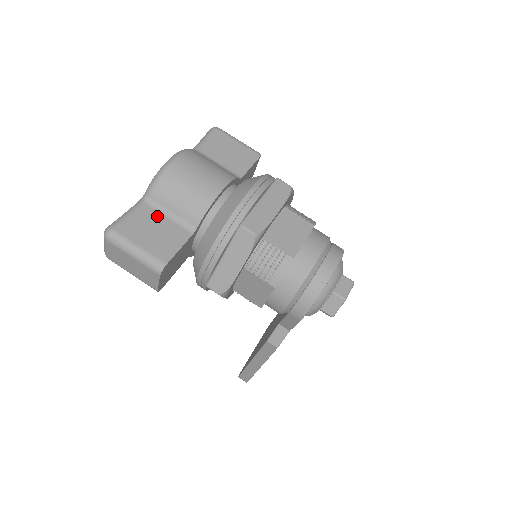
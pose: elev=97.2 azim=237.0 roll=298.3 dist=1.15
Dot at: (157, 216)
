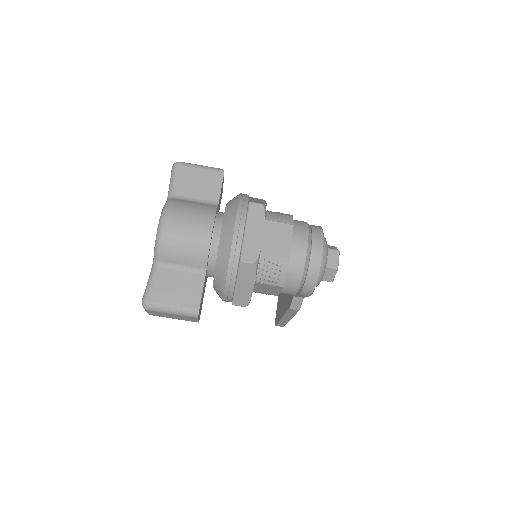
Dot at: (173, 273)
